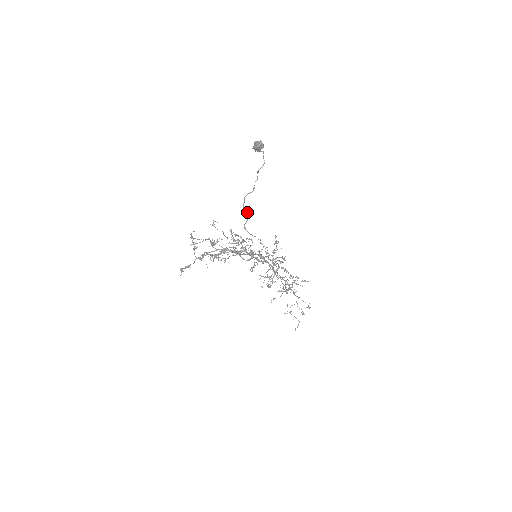
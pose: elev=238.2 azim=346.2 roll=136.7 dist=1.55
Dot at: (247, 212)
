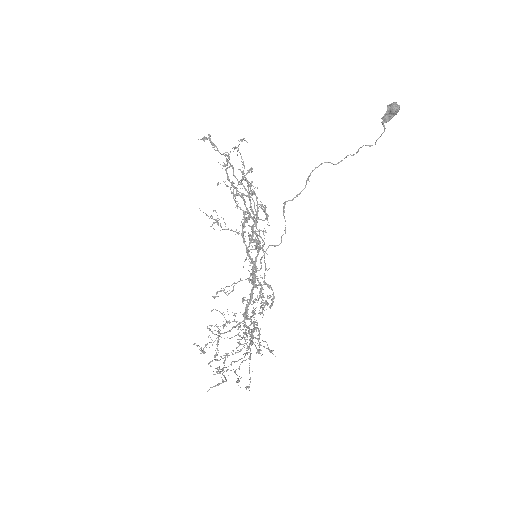
Dot at: (309, 181)
